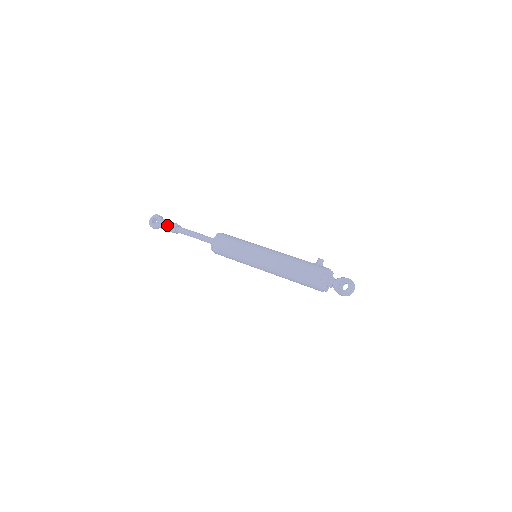
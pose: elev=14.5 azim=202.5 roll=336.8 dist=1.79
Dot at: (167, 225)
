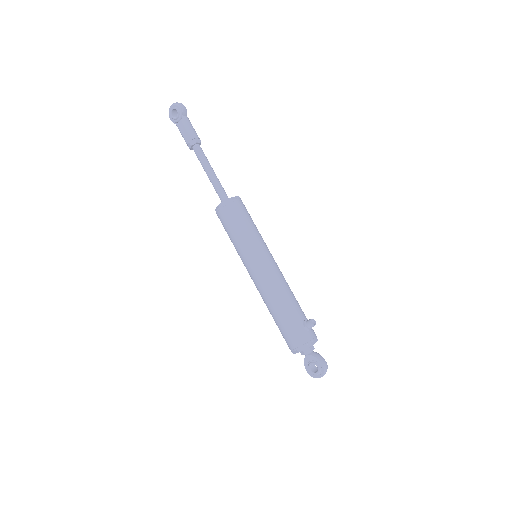
Dot at: (185, 134)
